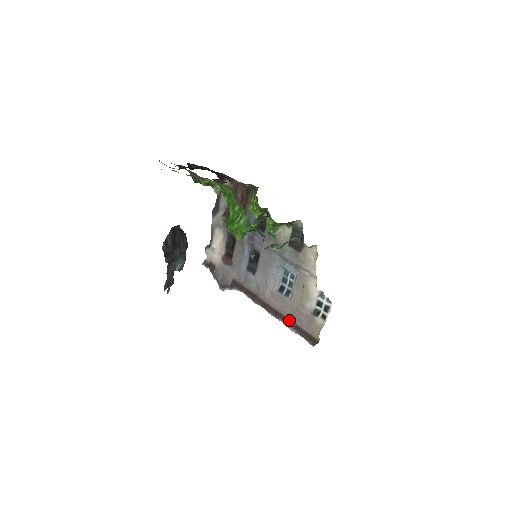
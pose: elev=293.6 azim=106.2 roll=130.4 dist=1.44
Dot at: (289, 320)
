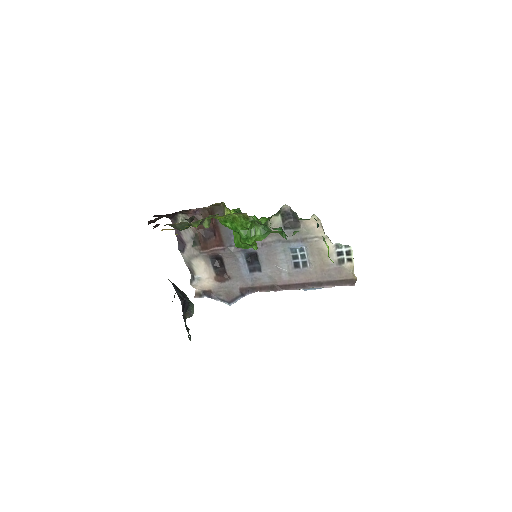
Dot at: (319, 282)
